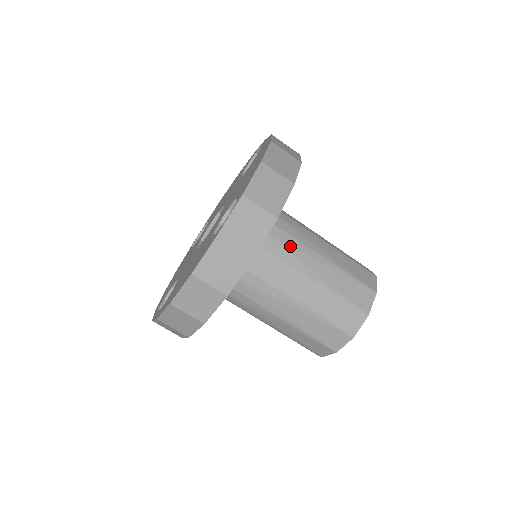
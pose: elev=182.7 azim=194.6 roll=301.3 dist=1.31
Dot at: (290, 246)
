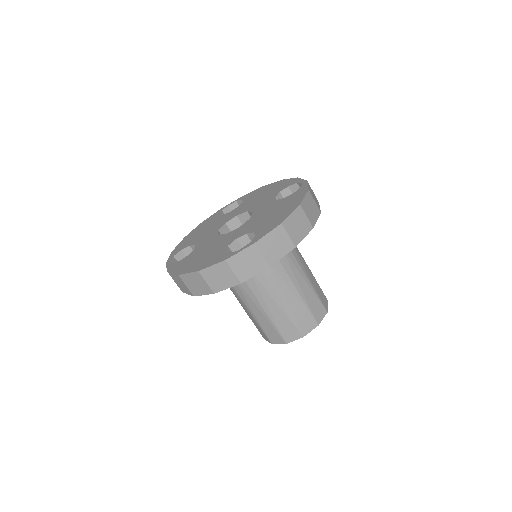
Dot at: (277, 272)
